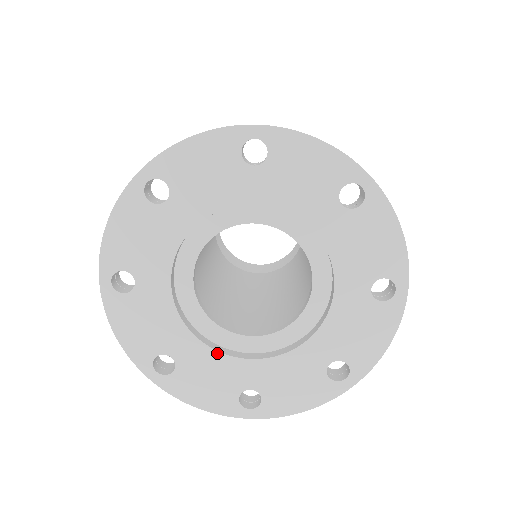
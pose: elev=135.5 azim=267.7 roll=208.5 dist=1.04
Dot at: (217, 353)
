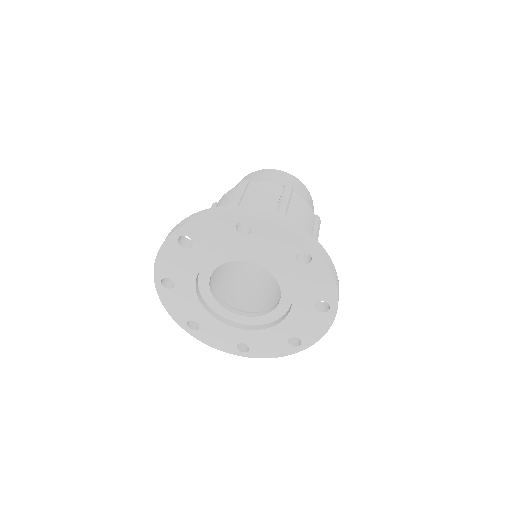
Dot at: (223, 324)
